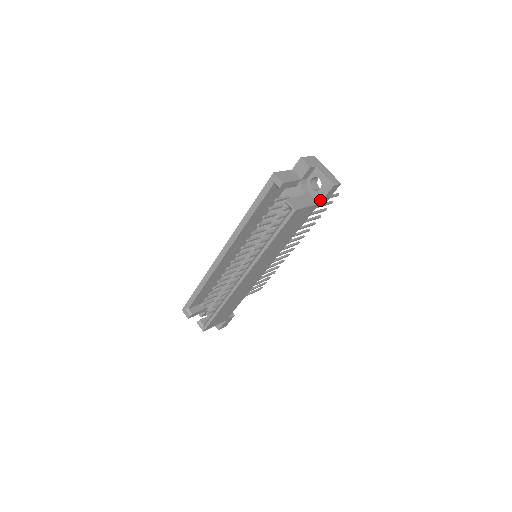
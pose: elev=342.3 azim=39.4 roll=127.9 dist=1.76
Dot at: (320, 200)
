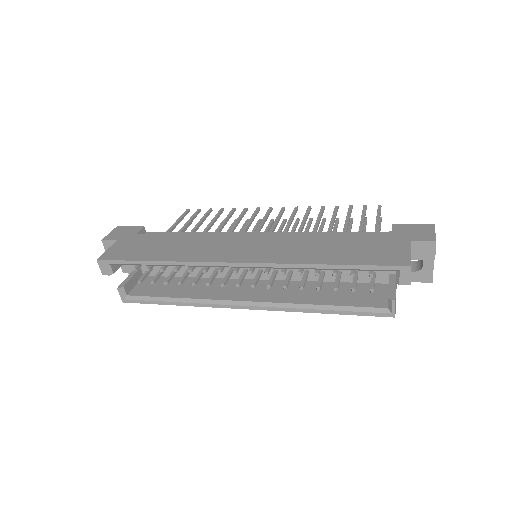
Dot at: occluded
